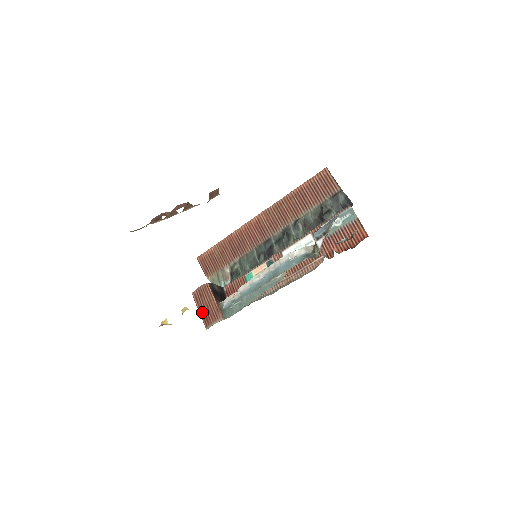
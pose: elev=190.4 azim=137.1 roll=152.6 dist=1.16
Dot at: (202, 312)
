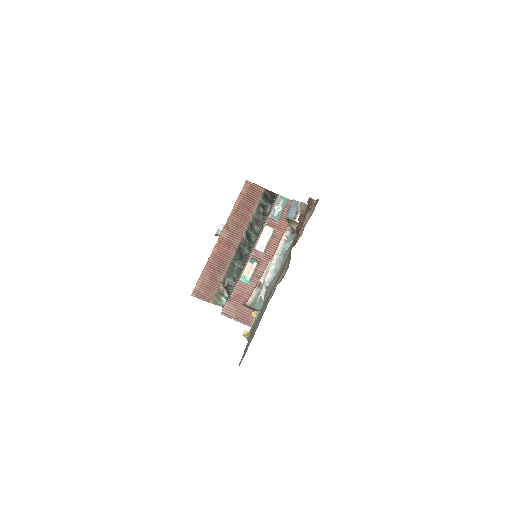
Dot at: (240, 320)
